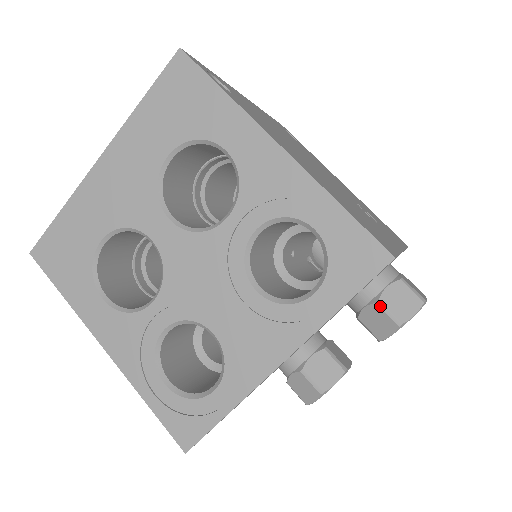
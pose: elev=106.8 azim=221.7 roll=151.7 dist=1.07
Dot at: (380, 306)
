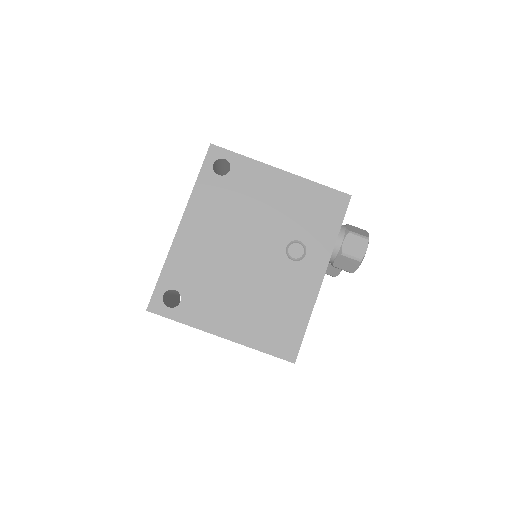
Dot at: occluded
